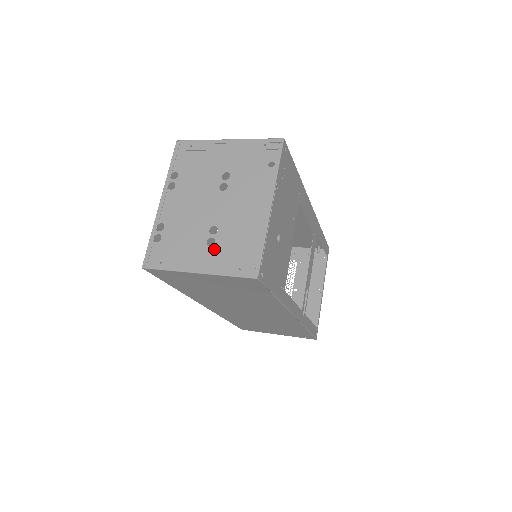
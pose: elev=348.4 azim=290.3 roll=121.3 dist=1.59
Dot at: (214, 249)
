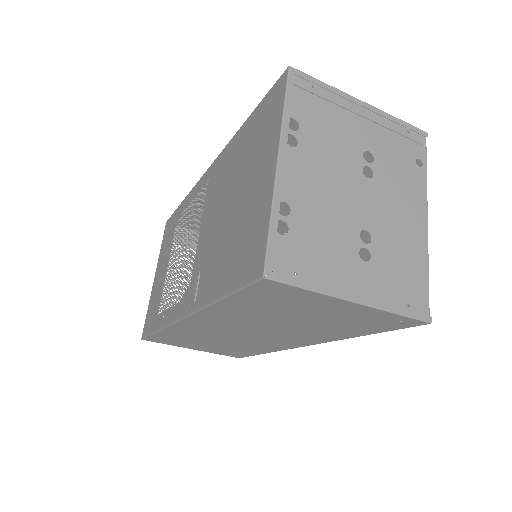
Dot at: (371, 267)
